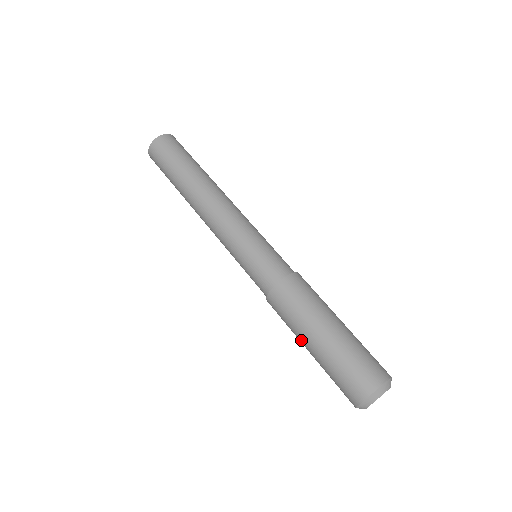
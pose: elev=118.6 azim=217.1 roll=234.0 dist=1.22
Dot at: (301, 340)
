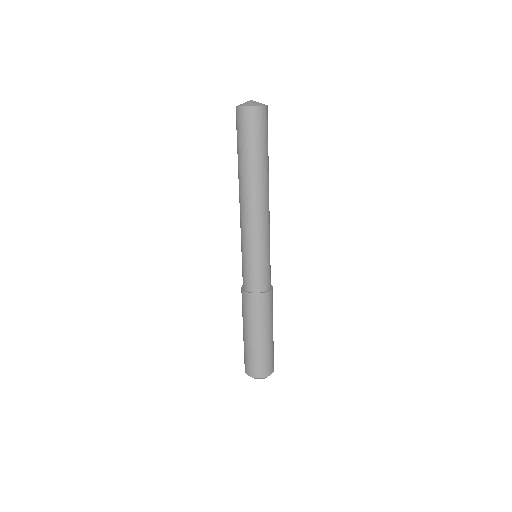
Dot at: (244, 326)
